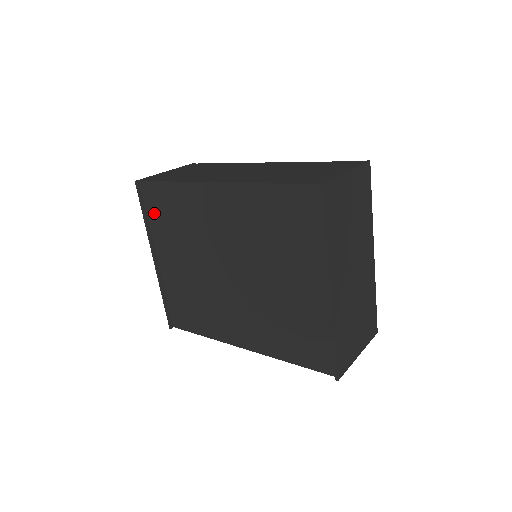
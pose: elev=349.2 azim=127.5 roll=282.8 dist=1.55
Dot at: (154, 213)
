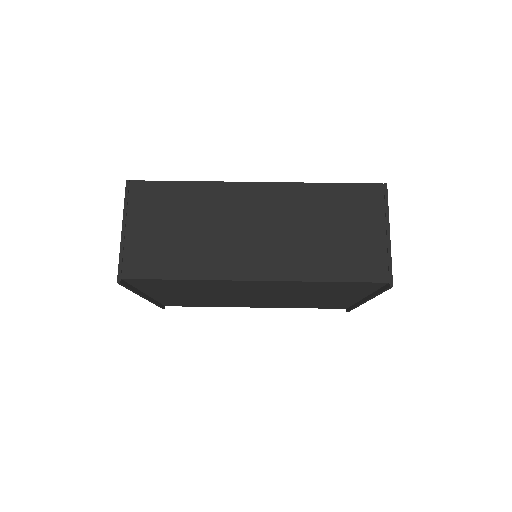
Dot at: (147, 286)
